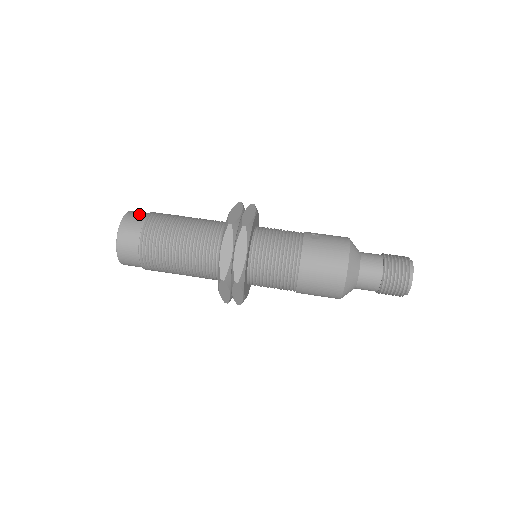
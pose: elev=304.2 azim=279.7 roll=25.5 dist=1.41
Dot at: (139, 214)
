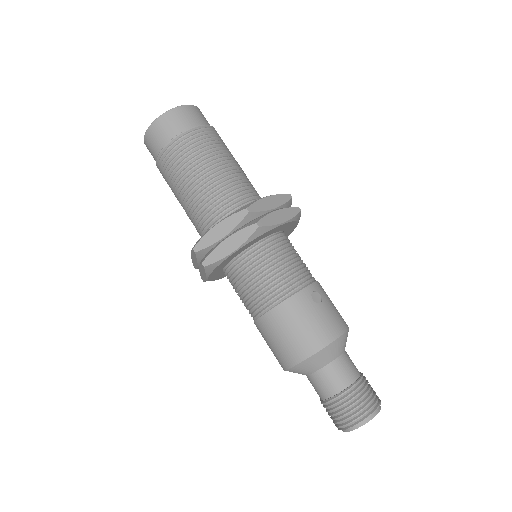
Dot at: (196, 117)
